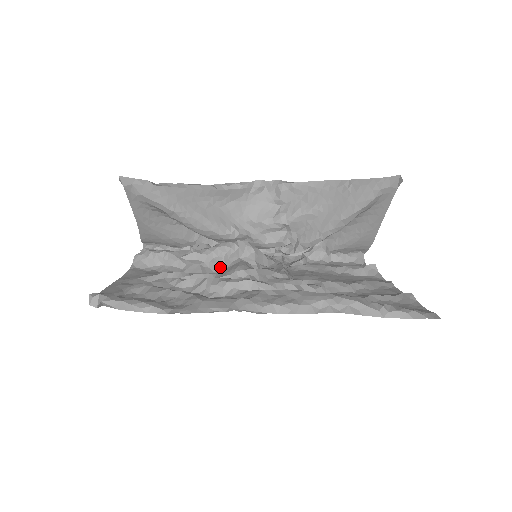
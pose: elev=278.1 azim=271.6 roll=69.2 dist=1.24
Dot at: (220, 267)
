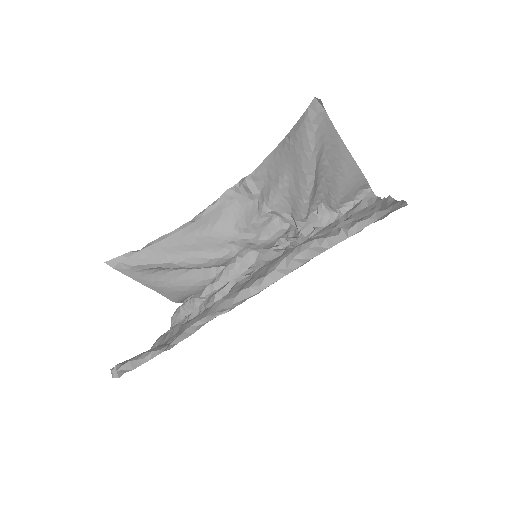
Dot at: occluded
